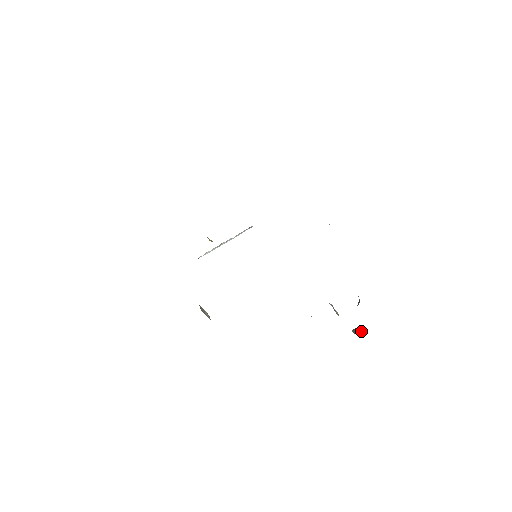
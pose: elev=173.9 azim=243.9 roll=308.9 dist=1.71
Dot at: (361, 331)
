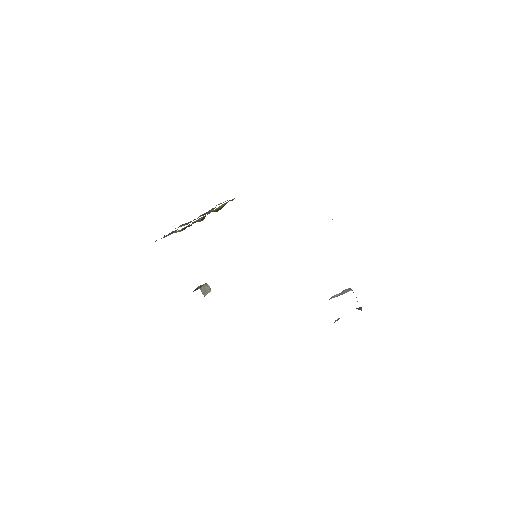
Dot at: occluded
